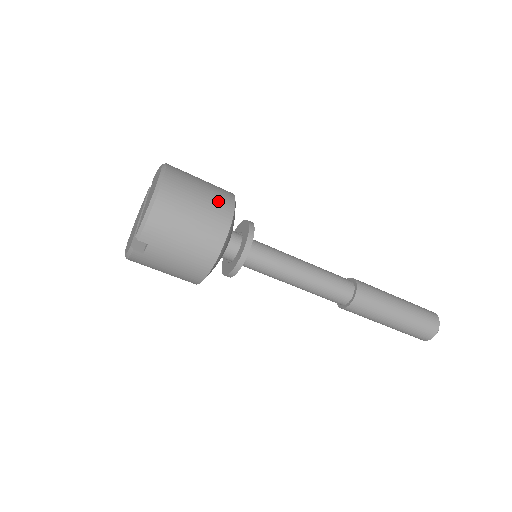
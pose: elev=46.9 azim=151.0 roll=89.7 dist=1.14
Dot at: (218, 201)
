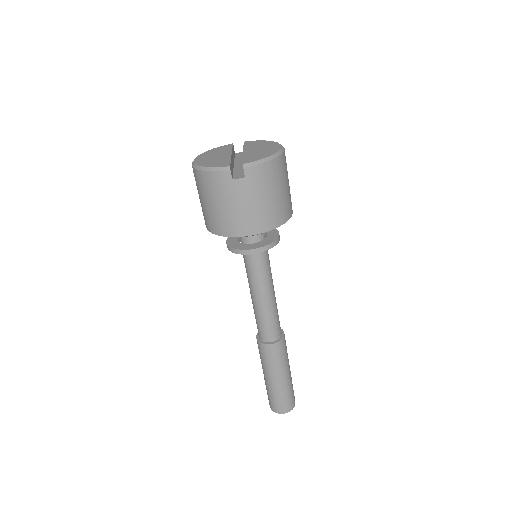
Dot at: occluded
